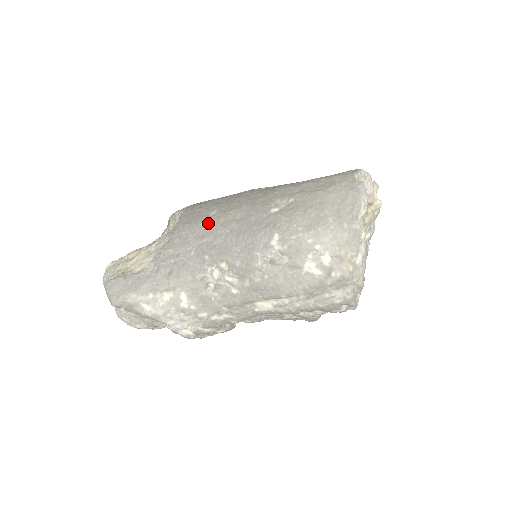
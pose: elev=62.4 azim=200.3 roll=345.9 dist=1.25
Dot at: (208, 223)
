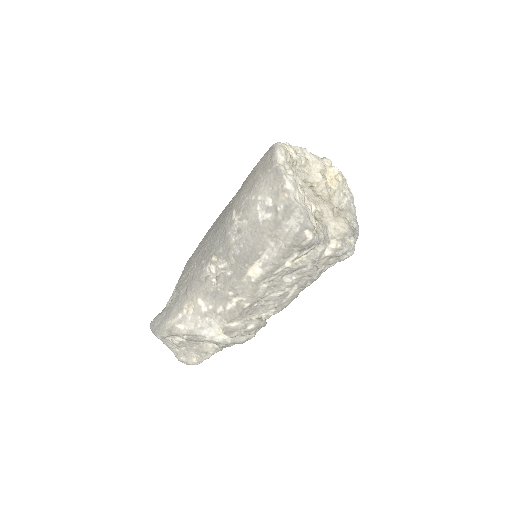
Dot at: (201, 242)
